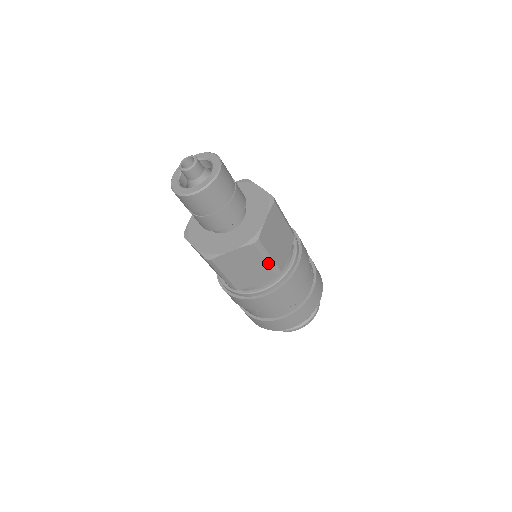
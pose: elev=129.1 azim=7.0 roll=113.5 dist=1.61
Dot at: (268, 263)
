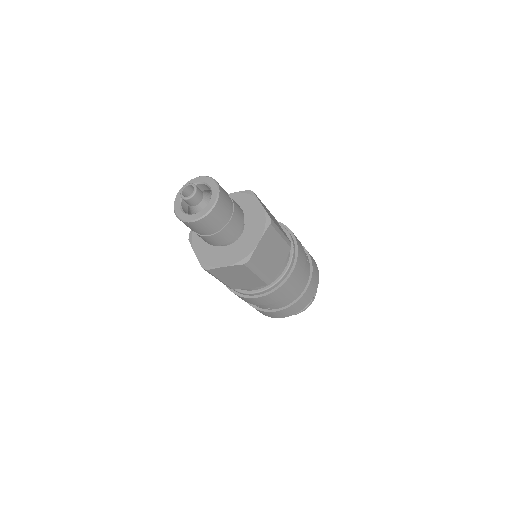
Dot at: (259, 276)
